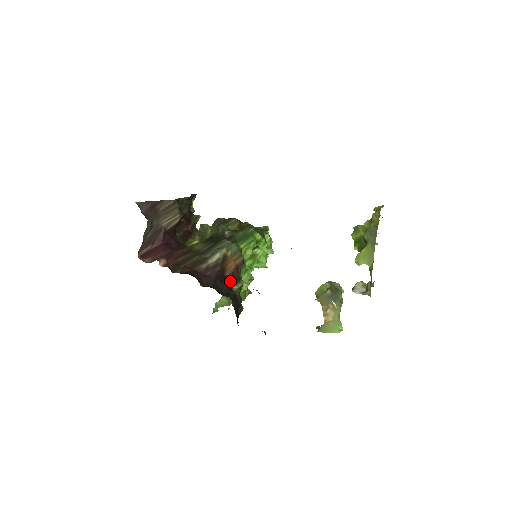
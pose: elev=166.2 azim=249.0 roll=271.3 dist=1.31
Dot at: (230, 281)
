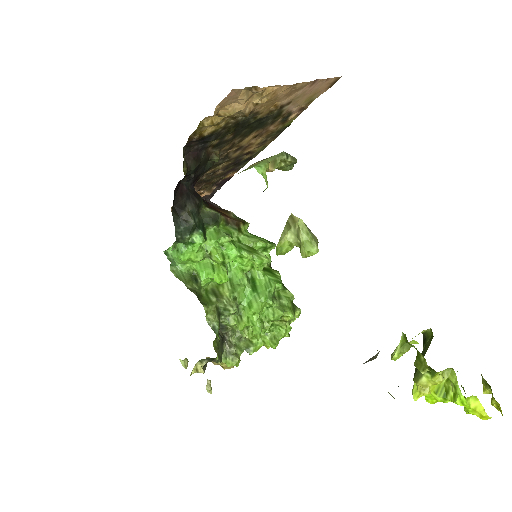
Dot at: occluded
